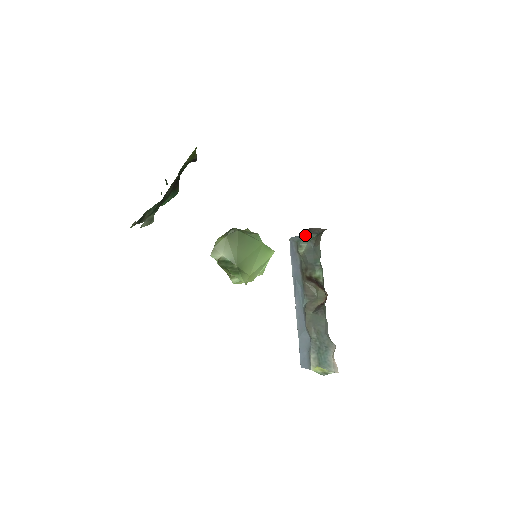
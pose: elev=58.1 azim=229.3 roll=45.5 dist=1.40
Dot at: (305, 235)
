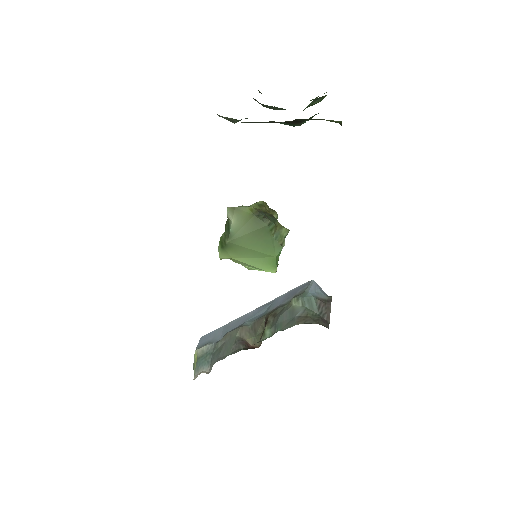
Dot at: (314, 299)
